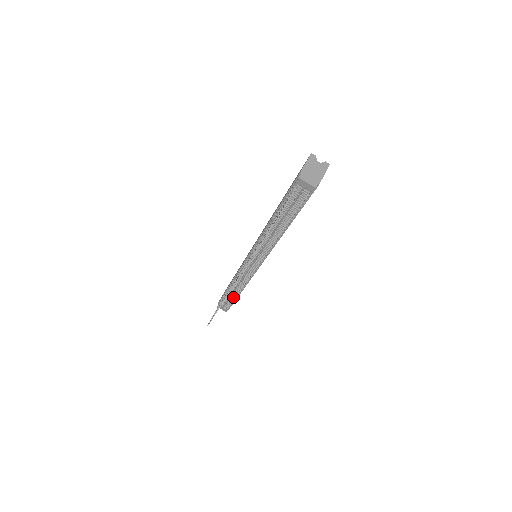
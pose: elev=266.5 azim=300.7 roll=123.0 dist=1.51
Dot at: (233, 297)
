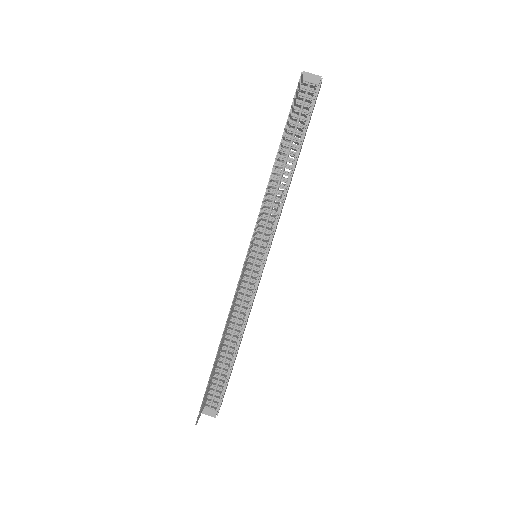
Dot at: (227, 365)
